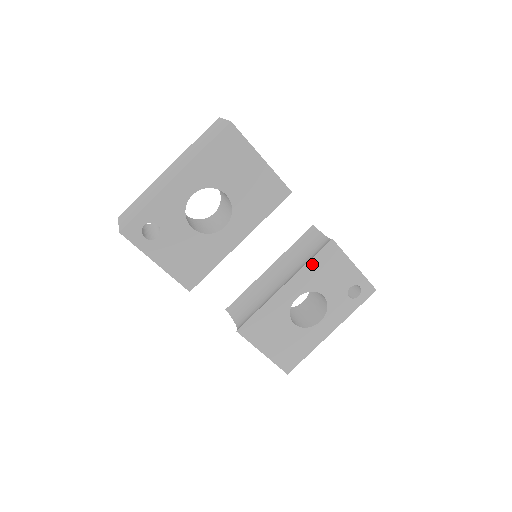
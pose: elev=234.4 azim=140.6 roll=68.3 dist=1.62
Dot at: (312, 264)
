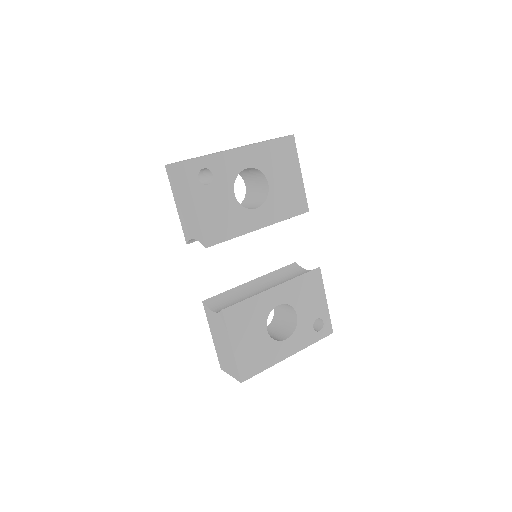
Dot at: (300, 280)
